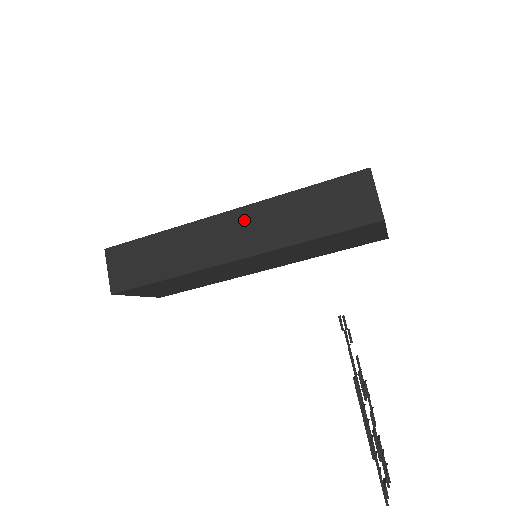
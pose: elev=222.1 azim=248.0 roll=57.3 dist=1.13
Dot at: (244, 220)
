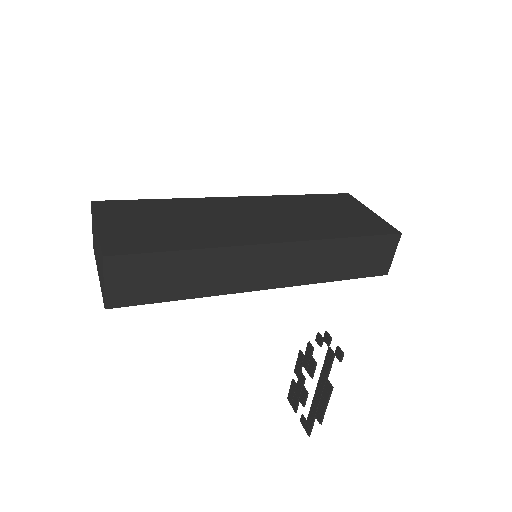
Dot at: (289, 255)
